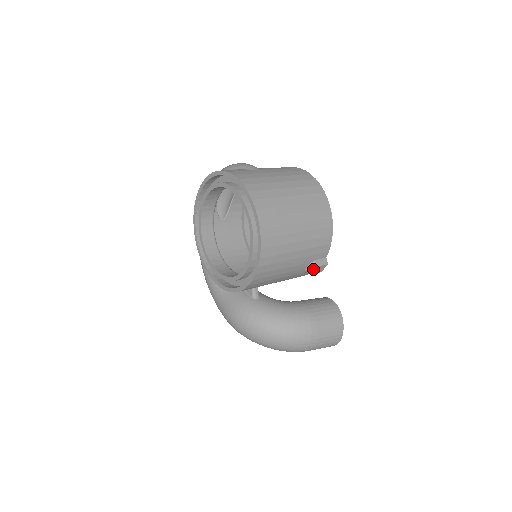
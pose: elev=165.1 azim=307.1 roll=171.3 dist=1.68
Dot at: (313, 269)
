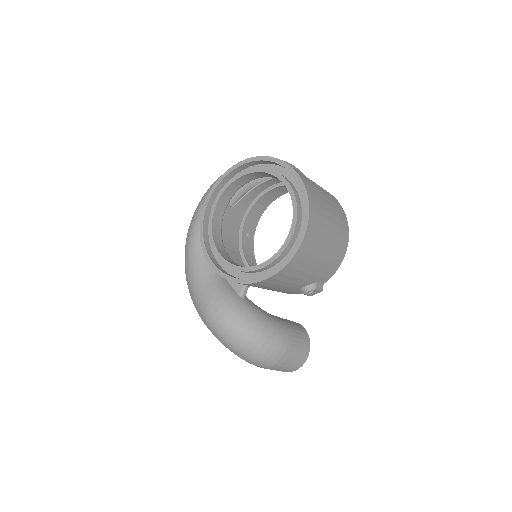
Dot at: (312, 290)
